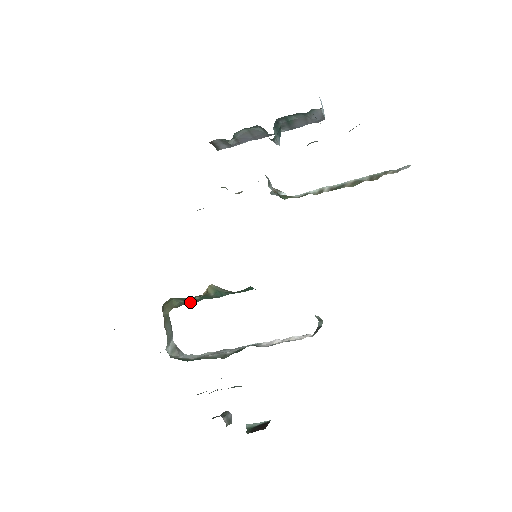
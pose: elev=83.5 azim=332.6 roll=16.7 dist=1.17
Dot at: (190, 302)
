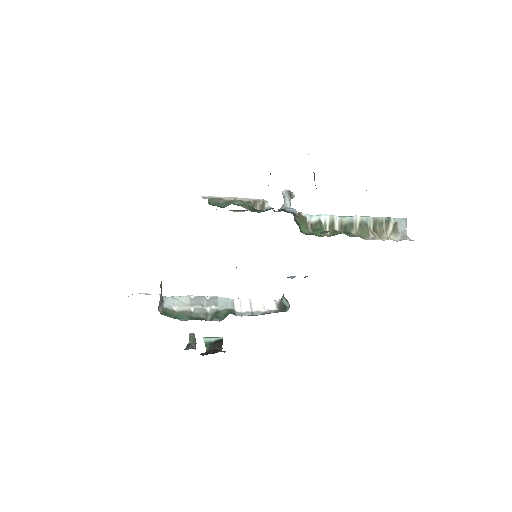
Dot at: occluded
